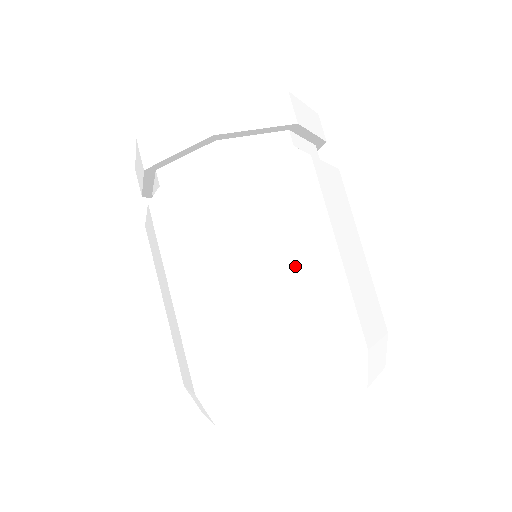
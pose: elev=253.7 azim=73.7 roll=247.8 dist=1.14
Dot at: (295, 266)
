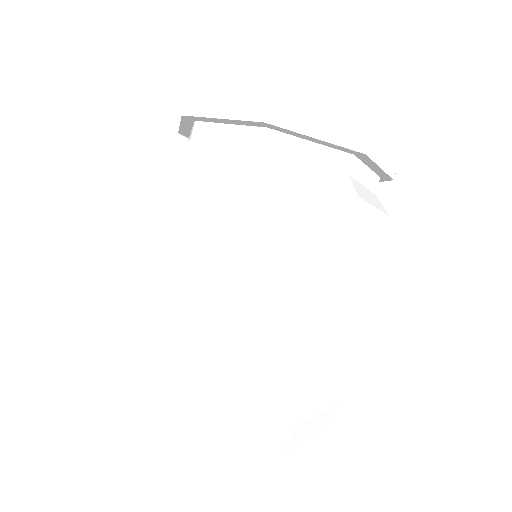
Dot at: (273, 306)
